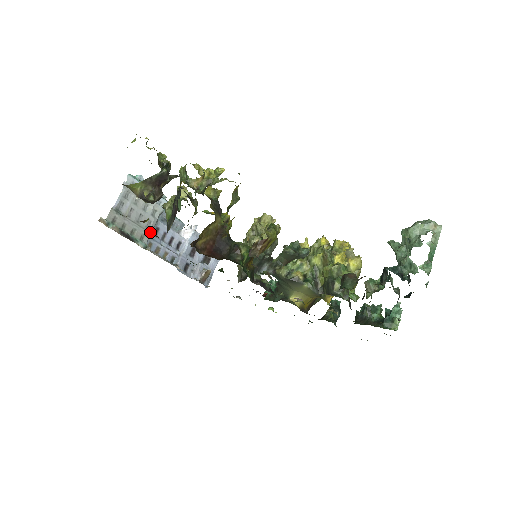
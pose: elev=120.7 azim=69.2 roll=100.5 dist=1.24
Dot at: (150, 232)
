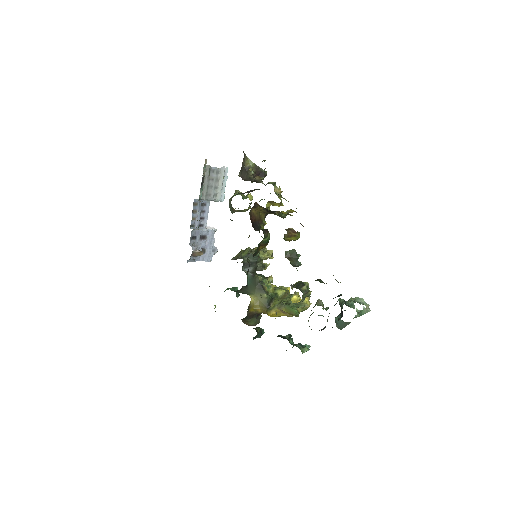
Dot at: (206, 198)
